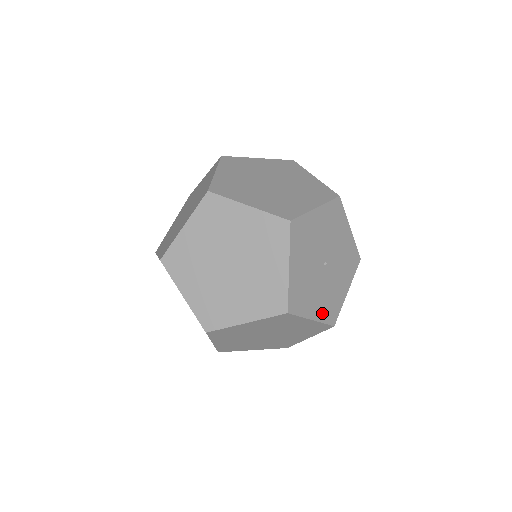
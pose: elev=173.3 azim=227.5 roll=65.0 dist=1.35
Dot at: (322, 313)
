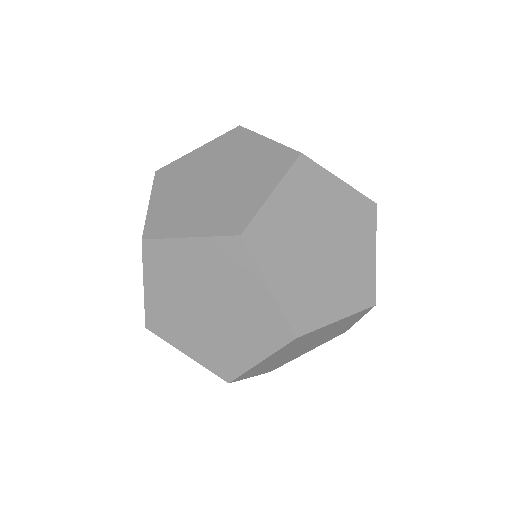
Dot at: occluded
